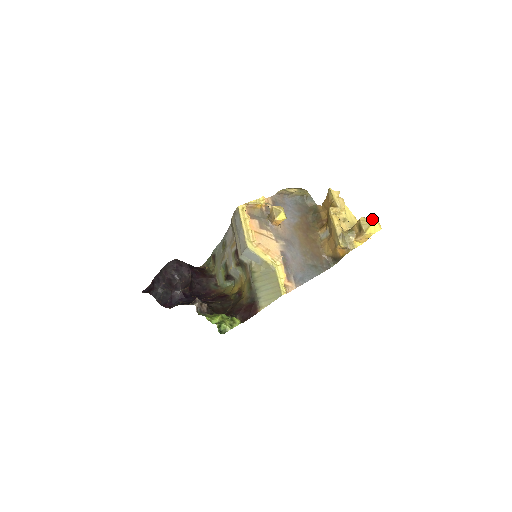
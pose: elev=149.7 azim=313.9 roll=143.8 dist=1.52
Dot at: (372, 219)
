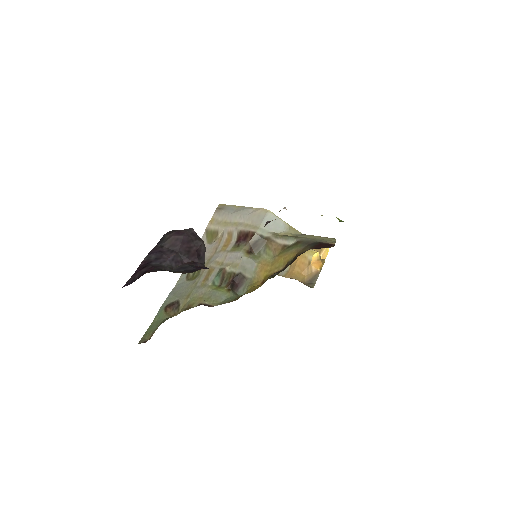
Dot at: occluded
